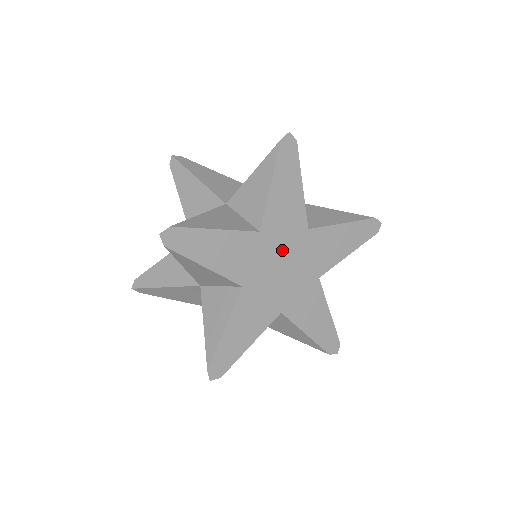
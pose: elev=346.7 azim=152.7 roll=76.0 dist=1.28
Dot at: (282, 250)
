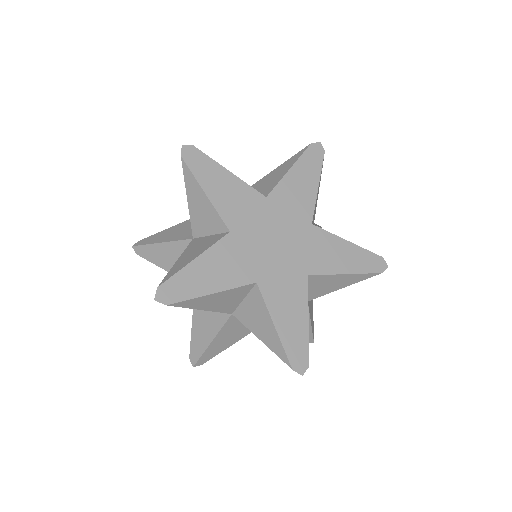
Dot at: (280, 225)
